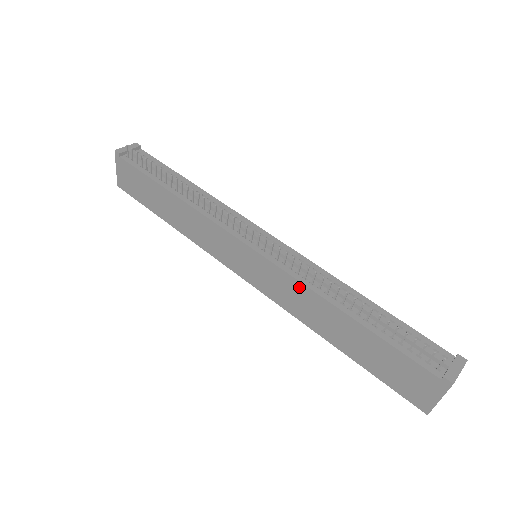
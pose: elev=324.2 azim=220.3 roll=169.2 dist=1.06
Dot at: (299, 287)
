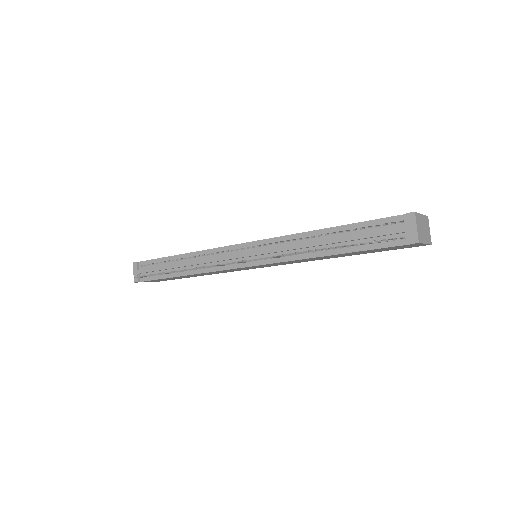
Dot at: (293, 261)
